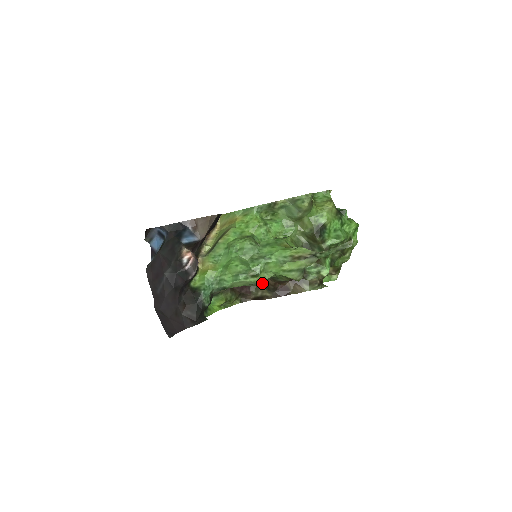
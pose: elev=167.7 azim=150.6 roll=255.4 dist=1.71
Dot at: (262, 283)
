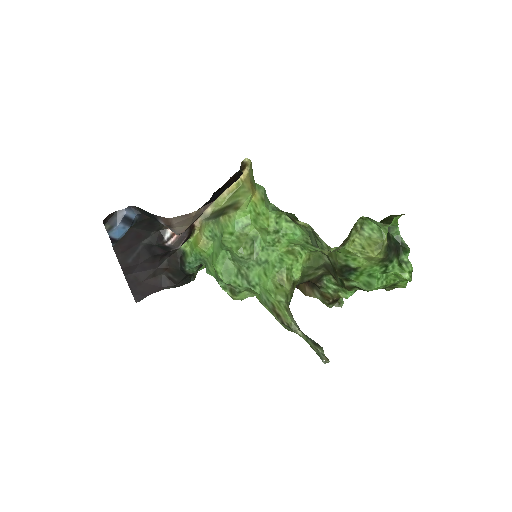
Dot at: occluded
